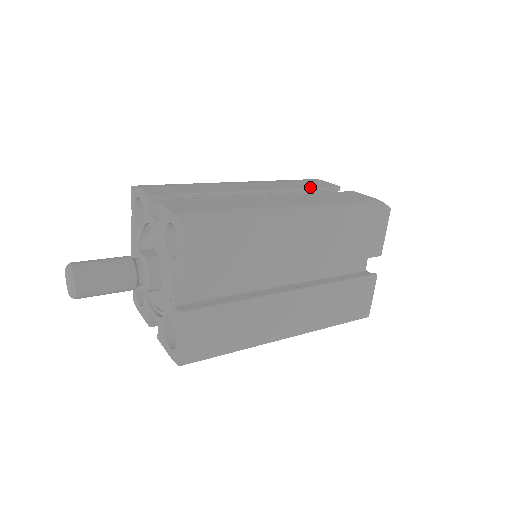
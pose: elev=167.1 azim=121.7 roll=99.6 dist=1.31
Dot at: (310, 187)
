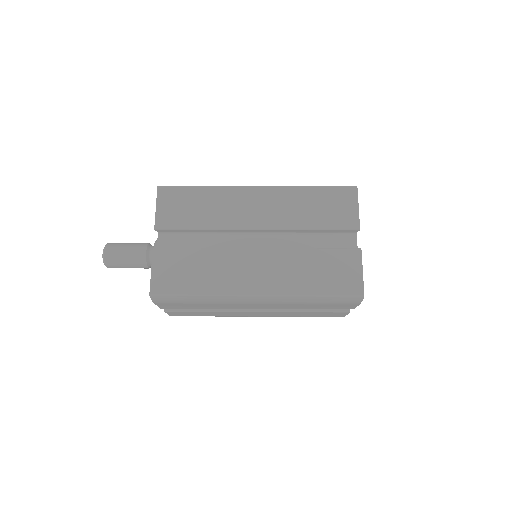
Dot at: occluded
